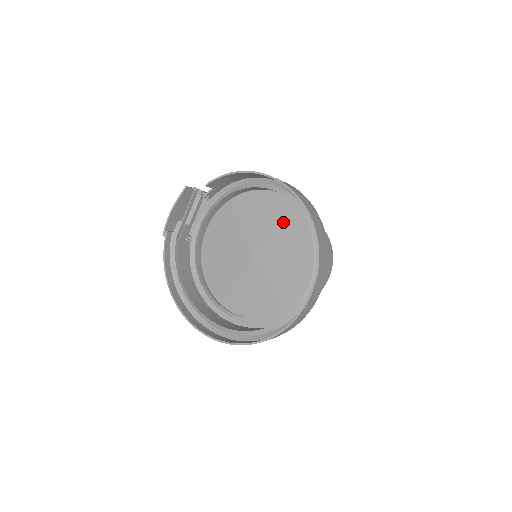
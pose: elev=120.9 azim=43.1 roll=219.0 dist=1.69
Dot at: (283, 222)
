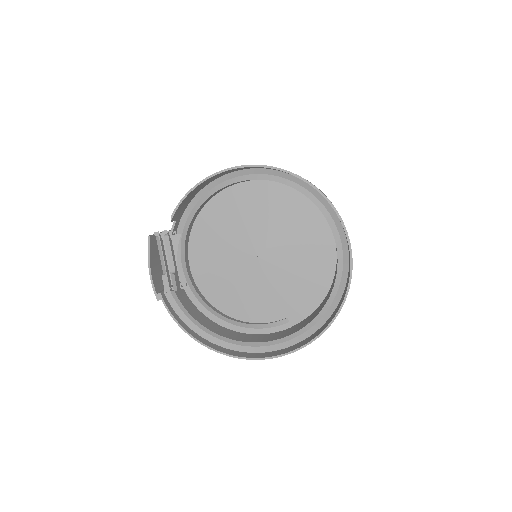
Dot at: (264, 206)
